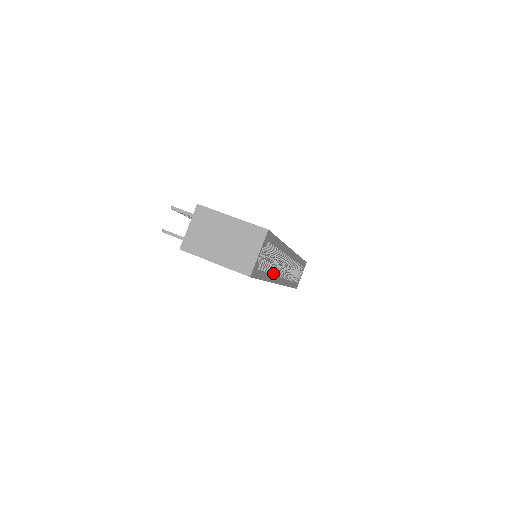
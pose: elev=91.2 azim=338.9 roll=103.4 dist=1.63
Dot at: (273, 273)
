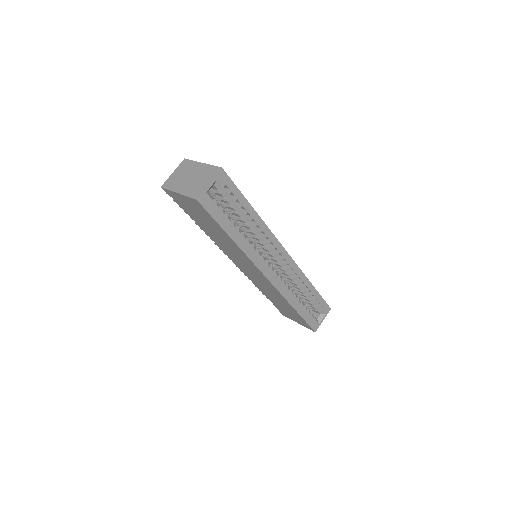
Dot at: (248, 245)
